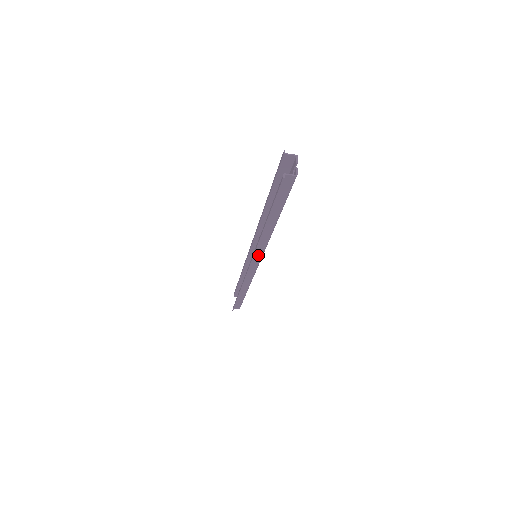
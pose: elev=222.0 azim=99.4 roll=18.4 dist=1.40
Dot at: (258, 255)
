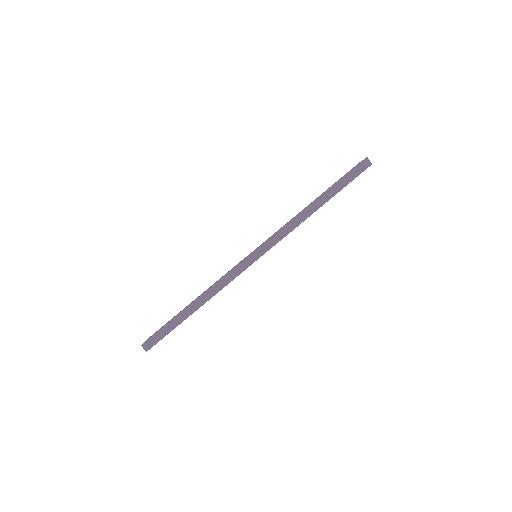
Dot at: (271, 243)
